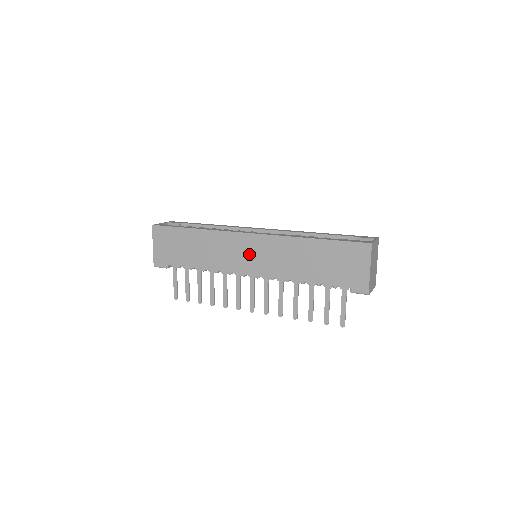
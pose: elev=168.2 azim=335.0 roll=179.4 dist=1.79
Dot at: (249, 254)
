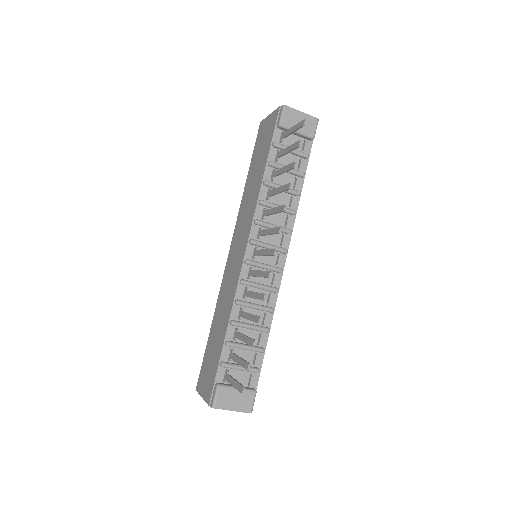
Dot at: (236, 252)
